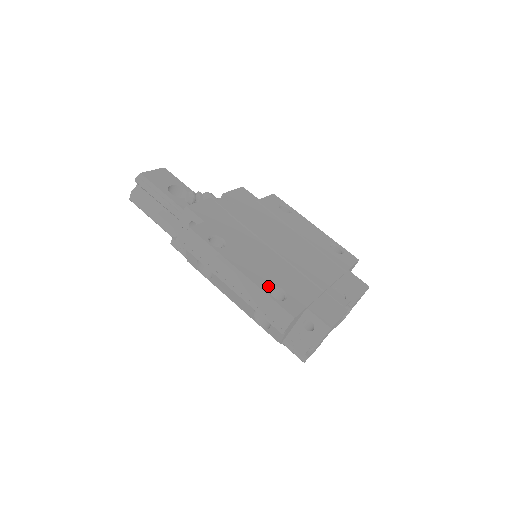
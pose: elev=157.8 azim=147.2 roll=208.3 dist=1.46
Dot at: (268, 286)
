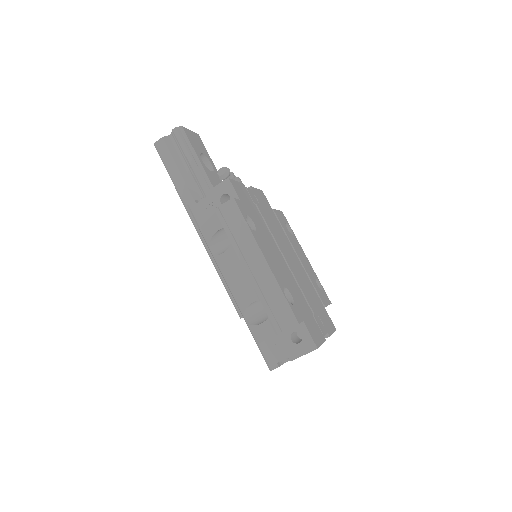
Dot at: (283, 285)
